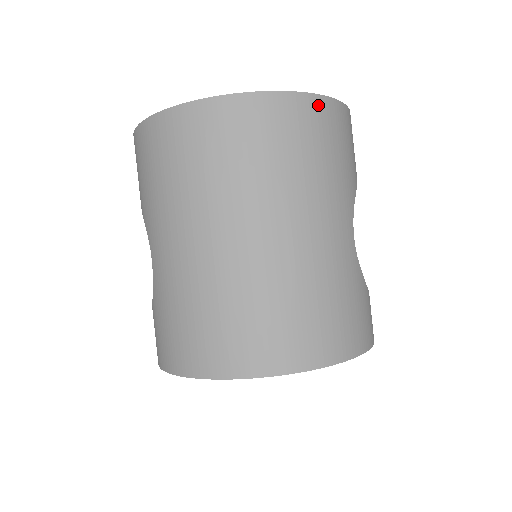
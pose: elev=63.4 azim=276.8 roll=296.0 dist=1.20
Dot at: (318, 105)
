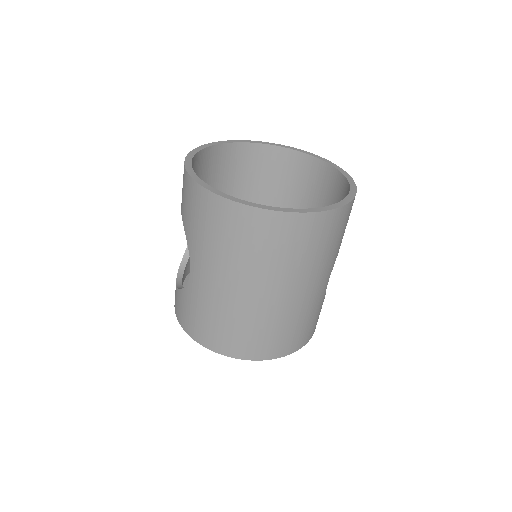
Dot at: (339, 214)
